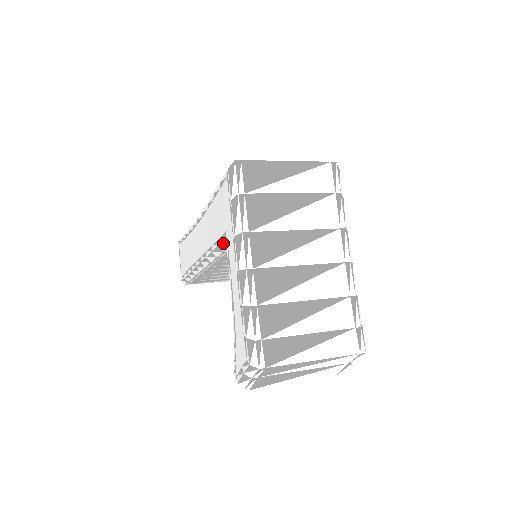
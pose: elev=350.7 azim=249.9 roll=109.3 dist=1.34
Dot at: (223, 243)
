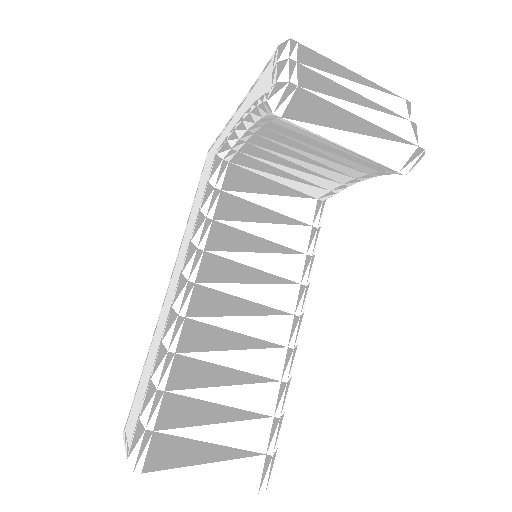
Dot at: (214, 168)
